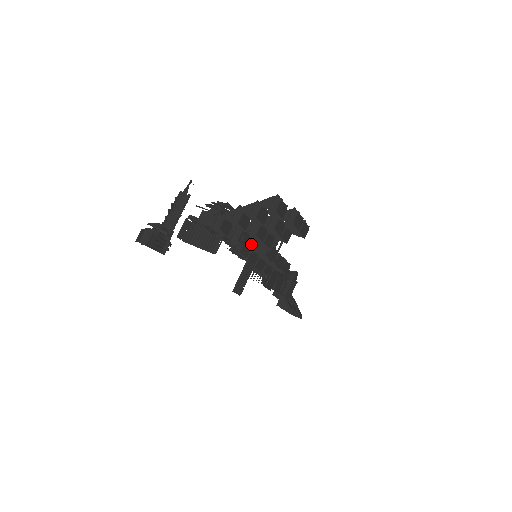
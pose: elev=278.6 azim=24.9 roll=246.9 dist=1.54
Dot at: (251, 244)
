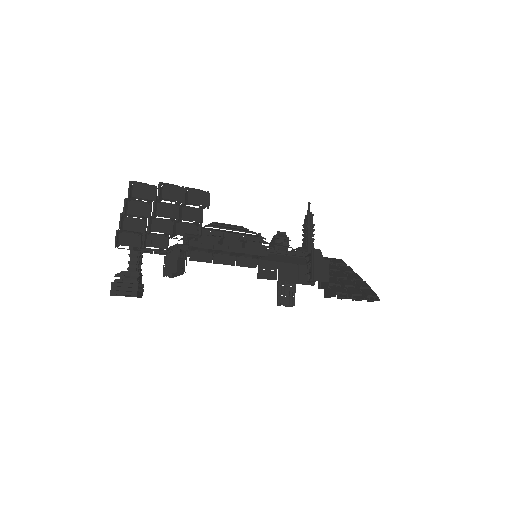
Dot at: occluded
